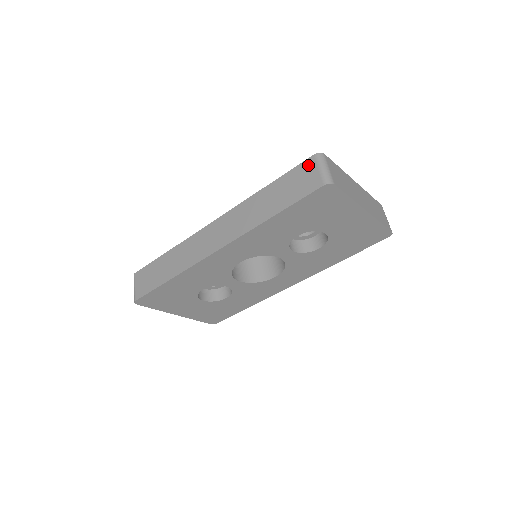
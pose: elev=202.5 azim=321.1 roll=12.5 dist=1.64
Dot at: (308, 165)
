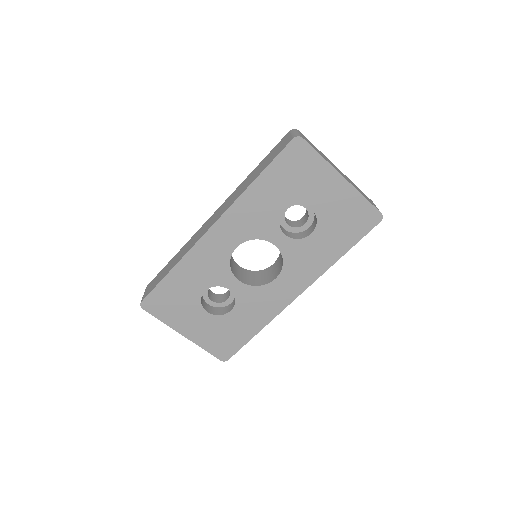
Dot at: (284, 138)
